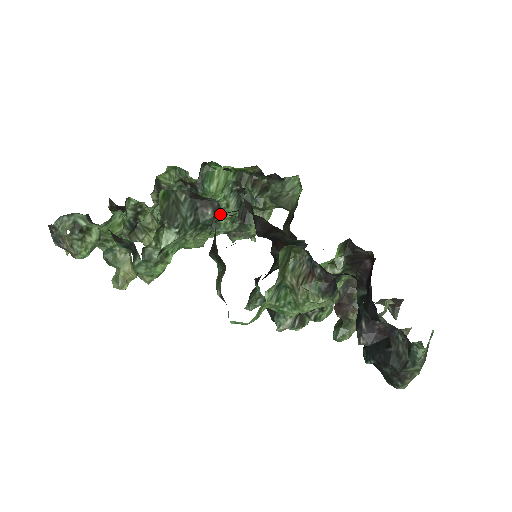
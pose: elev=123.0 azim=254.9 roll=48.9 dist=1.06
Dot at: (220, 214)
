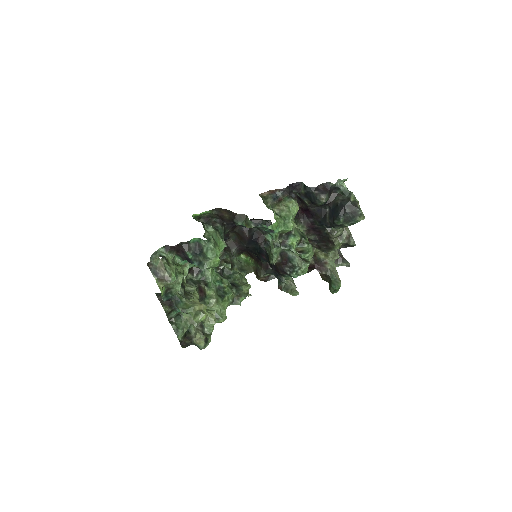
Dot at: (223, 224)
